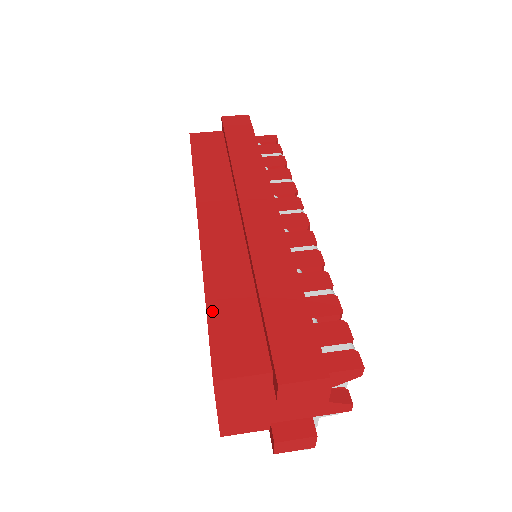
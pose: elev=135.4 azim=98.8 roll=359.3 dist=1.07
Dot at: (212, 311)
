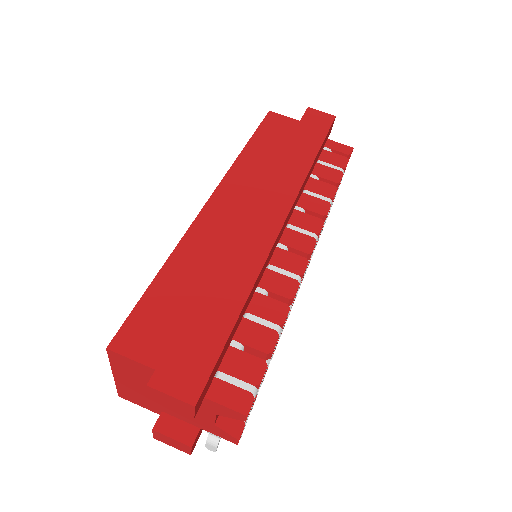
Dot at: (154, 287)
